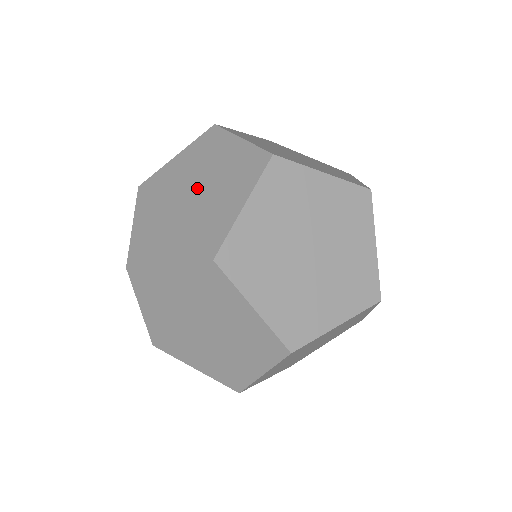
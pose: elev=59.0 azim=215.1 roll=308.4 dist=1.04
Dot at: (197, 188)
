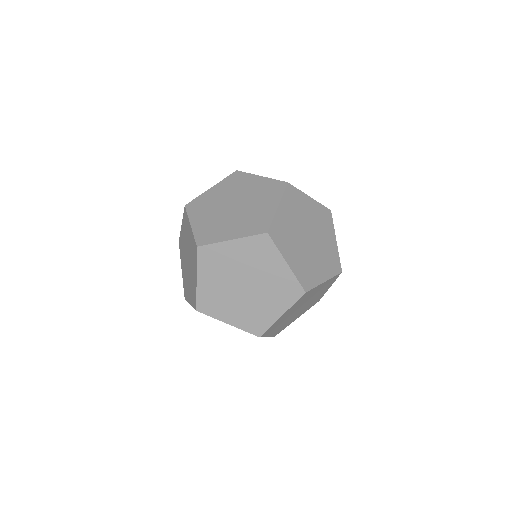
Dot at: occluded
